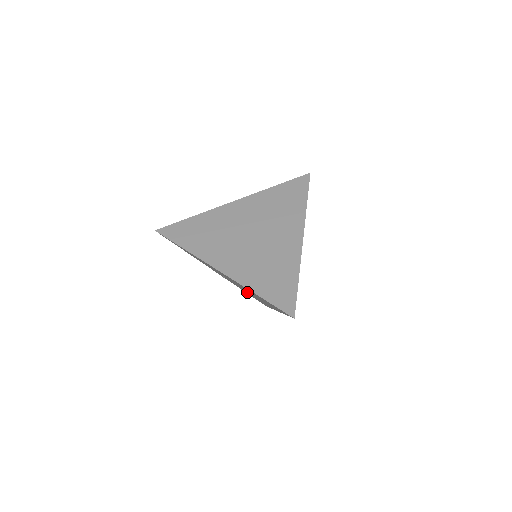
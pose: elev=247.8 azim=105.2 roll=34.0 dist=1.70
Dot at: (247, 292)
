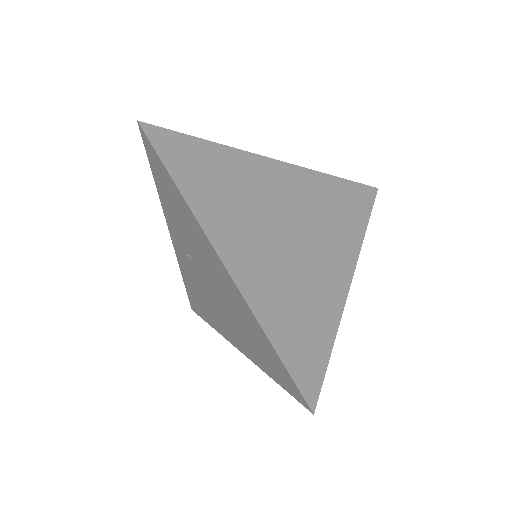
Dot at: (200, 291)
